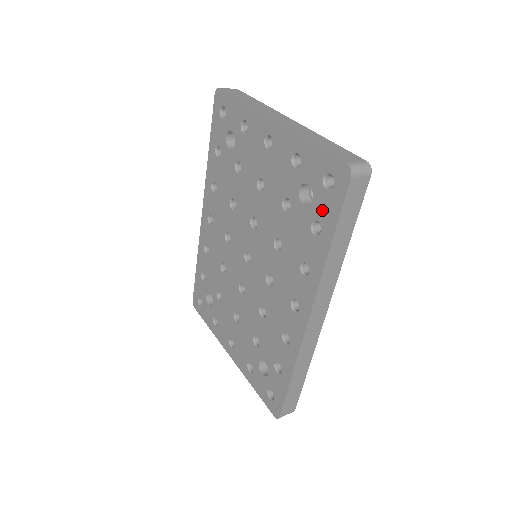
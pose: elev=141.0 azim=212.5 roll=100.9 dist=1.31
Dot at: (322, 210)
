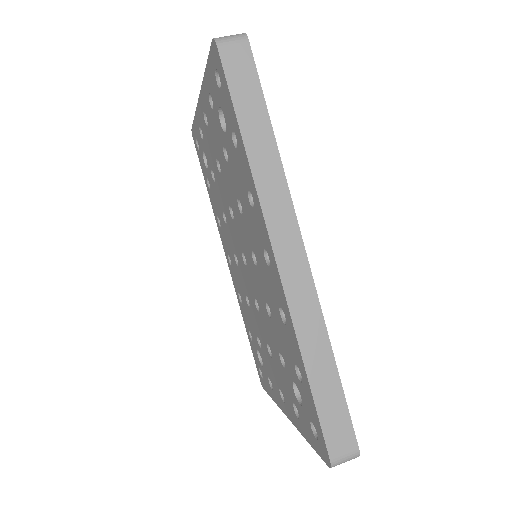
Dot at: (227, 113)
